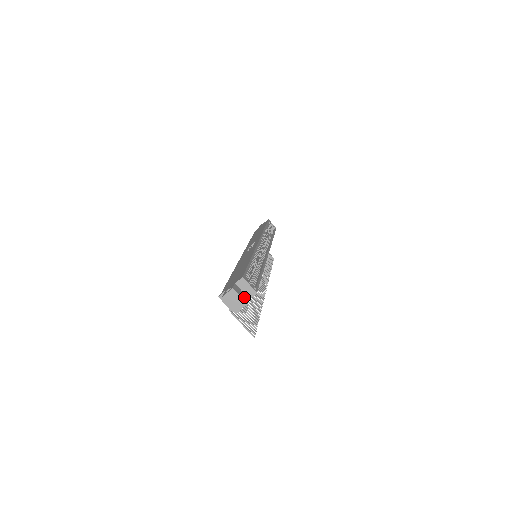
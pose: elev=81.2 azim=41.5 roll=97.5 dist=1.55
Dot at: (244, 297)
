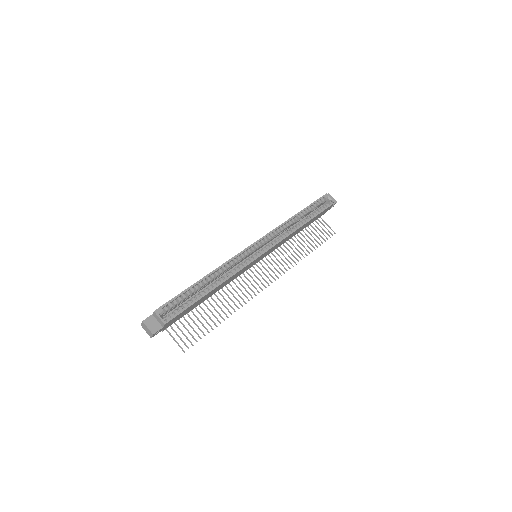
Dot at: (155, 327)
